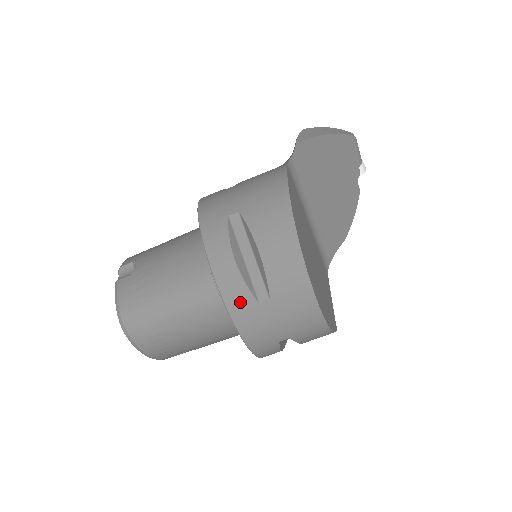
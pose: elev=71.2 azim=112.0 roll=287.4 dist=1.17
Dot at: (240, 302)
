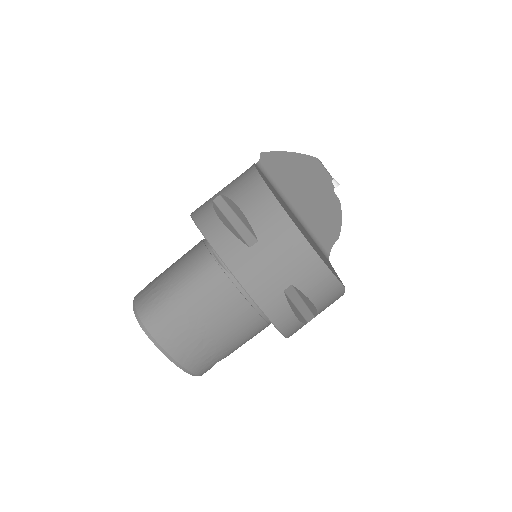
Dot at: (233, 252)
